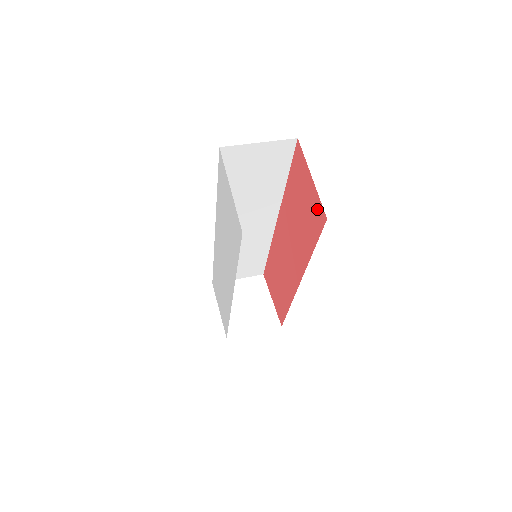
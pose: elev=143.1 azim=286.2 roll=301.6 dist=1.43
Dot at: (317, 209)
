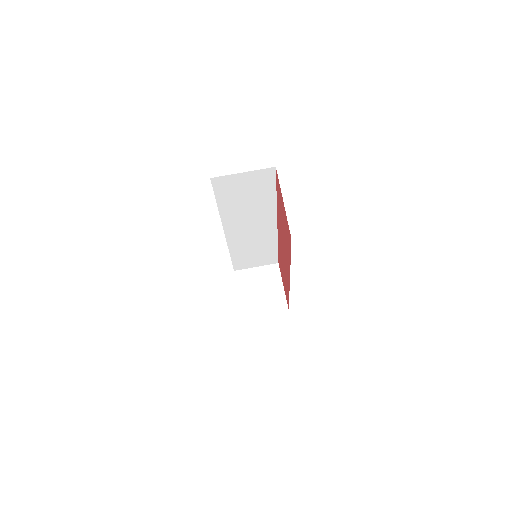
Dot at: (288, 228)
